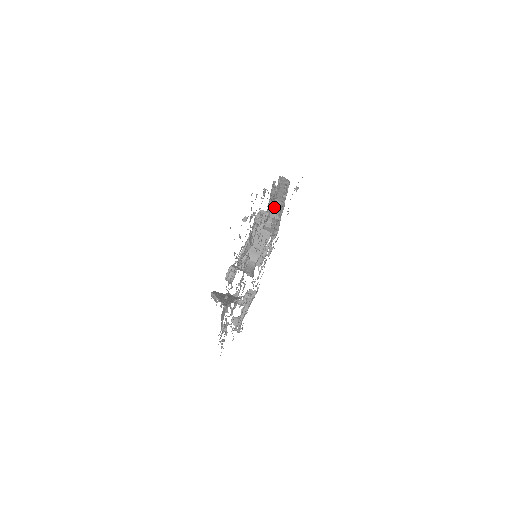
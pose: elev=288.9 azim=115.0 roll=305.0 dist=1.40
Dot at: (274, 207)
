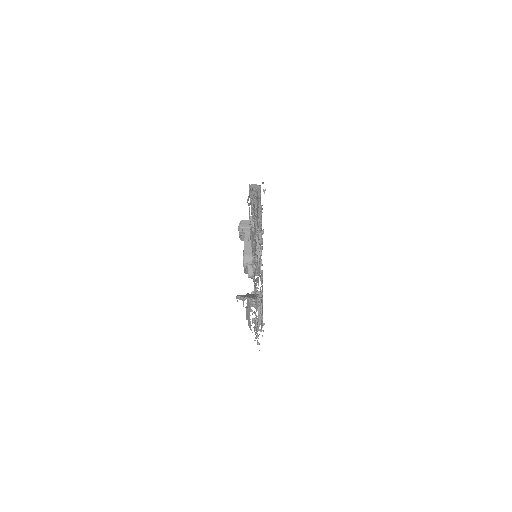
Dot at: occluded
